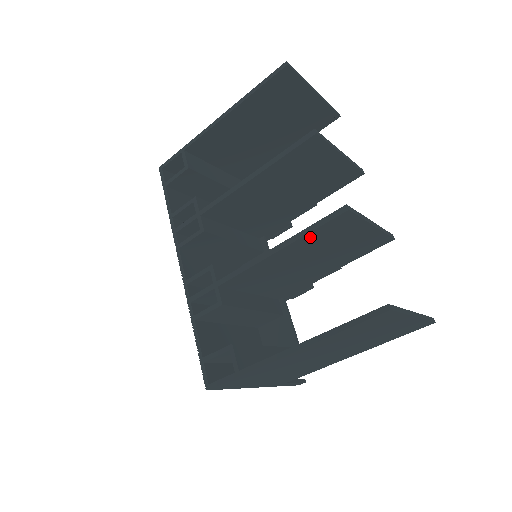
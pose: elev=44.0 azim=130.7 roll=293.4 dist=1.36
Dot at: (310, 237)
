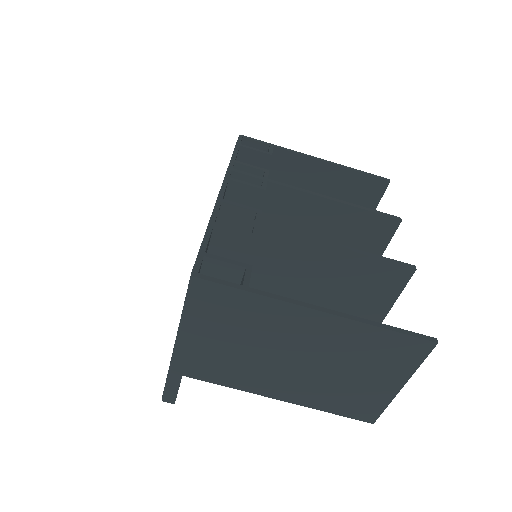
Dot at: (368, 263)
